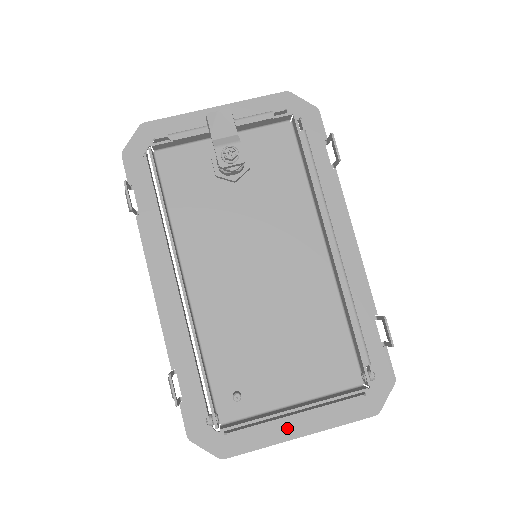
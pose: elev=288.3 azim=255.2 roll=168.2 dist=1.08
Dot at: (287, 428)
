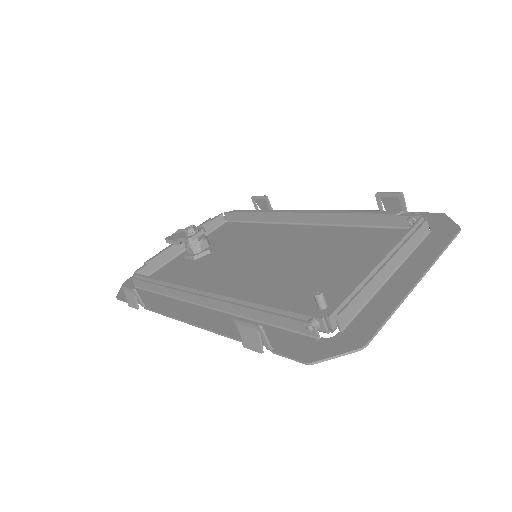
Dot at: (397, 286)
